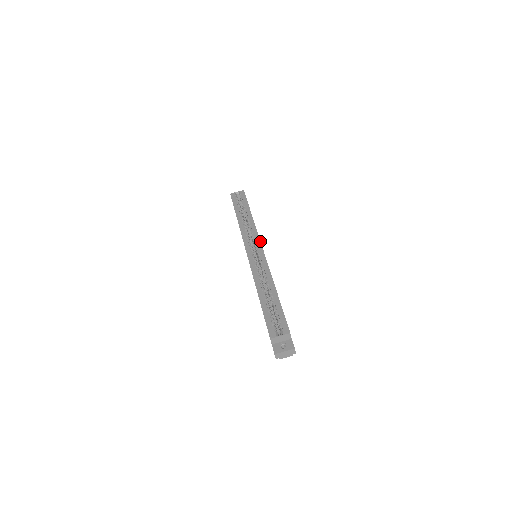
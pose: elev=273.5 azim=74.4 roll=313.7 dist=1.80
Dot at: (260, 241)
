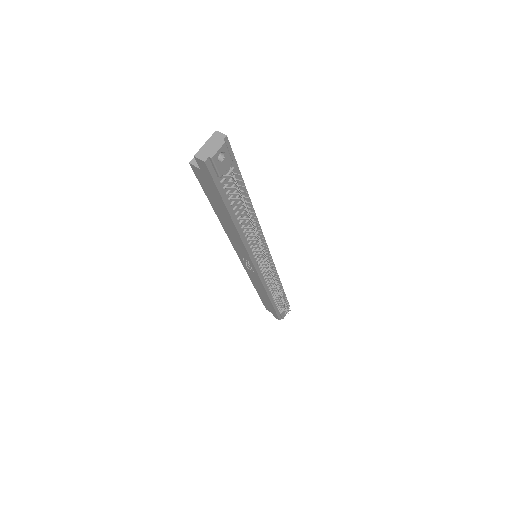
Dot at: occluded
